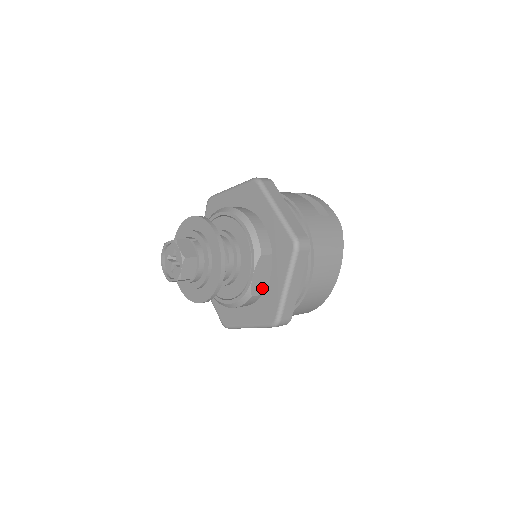
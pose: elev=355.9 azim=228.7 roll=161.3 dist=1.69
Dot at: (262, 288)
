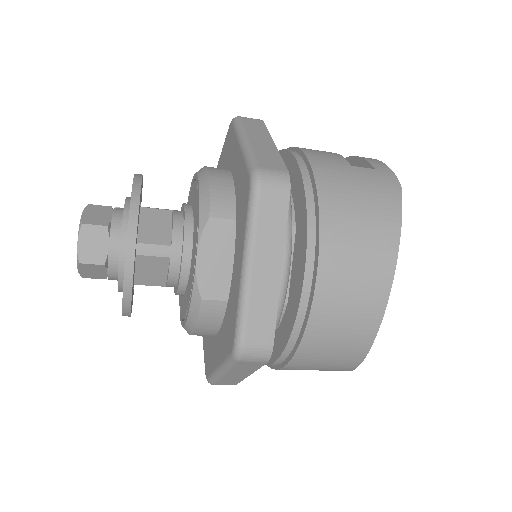
Dot at: (225, 287)
